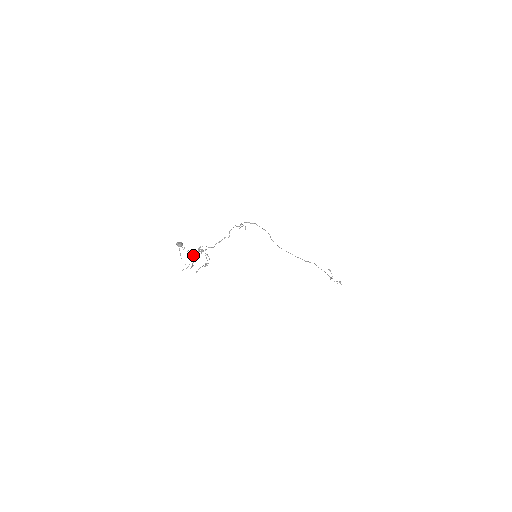
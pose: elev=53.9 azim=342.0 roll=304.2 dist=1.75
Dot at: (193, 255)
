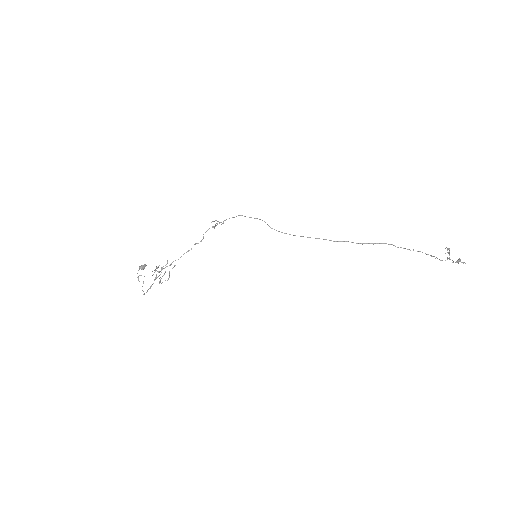
Dot at: occluded
